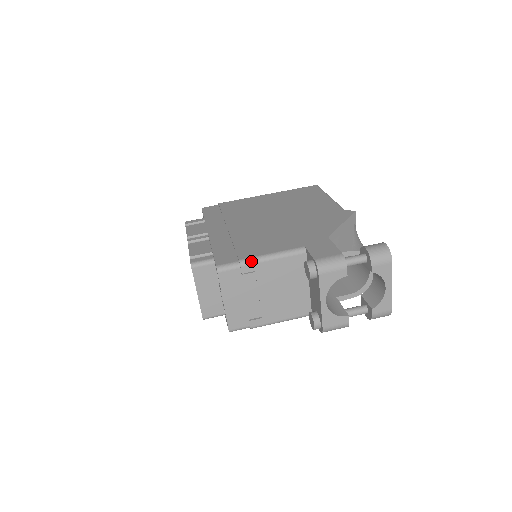
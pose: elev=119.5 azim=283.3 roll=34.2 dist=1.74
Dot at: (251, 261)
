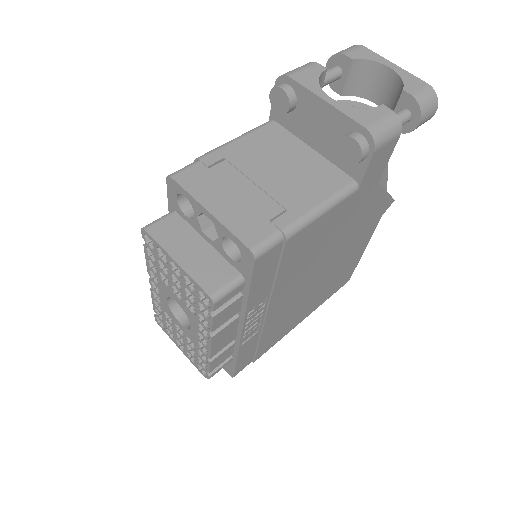
Dot at: (210, 151)
